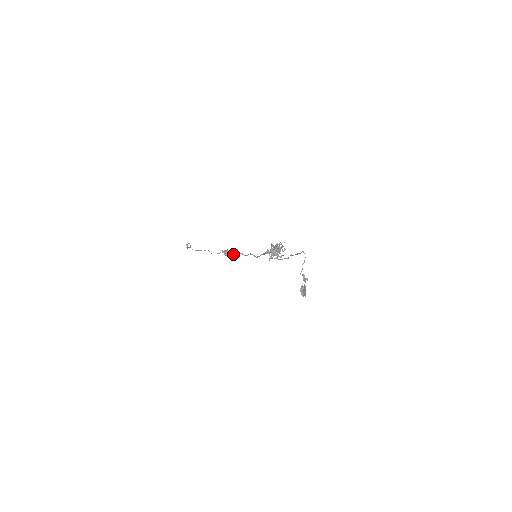
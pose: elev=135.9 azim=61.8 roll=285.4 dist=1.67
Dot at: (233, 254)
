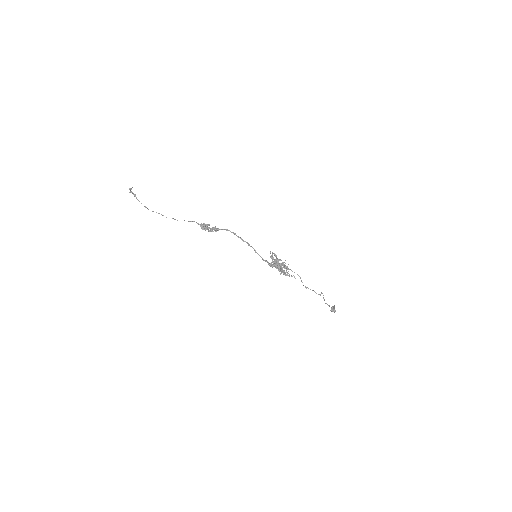
Dot at: (215, 230)
